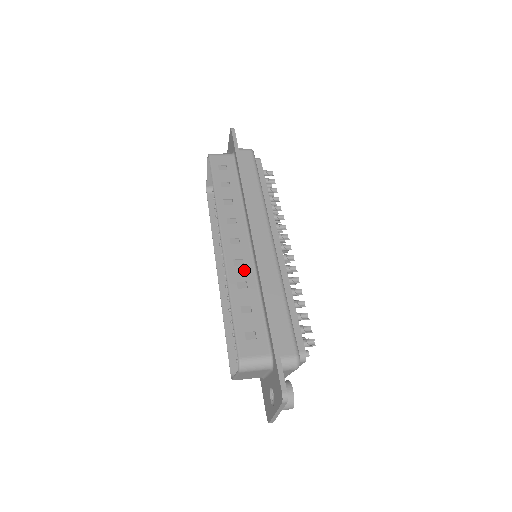
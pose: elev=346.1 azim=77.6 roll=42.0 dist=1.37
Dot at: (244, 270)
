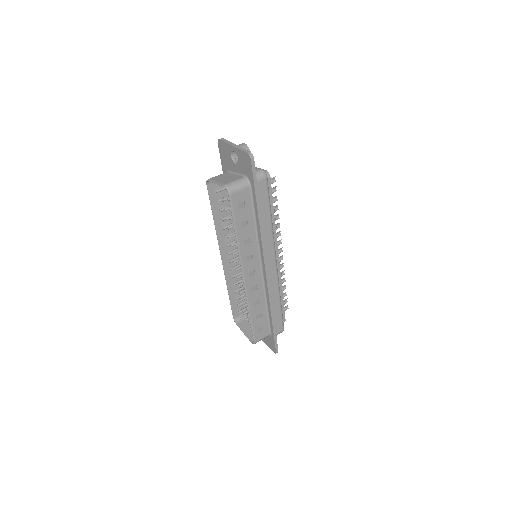
Dot at: (258, 292)
